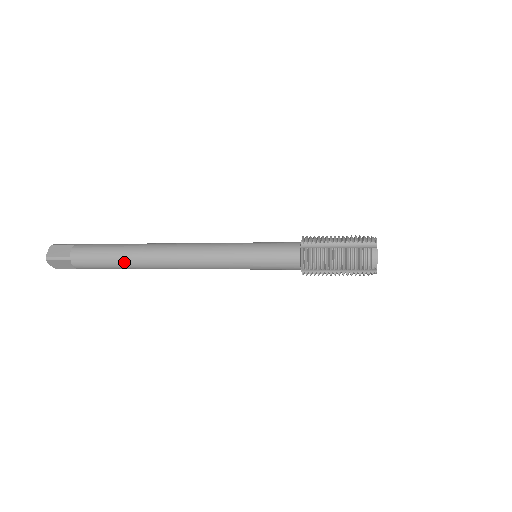
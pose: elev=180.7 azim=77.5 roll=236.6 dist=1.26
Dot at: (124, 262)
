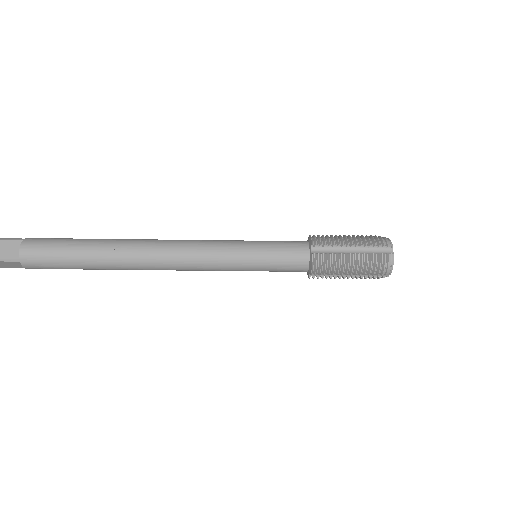
Dot at: (94, 264)
